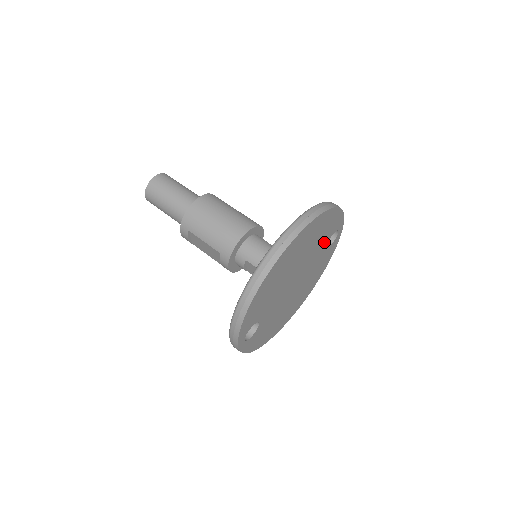
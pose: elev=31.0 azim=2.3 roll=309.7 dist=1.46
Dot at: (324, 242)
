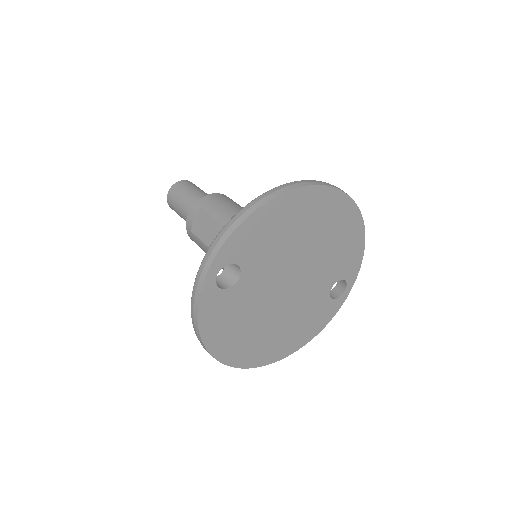
Dot at: (333, 274)
